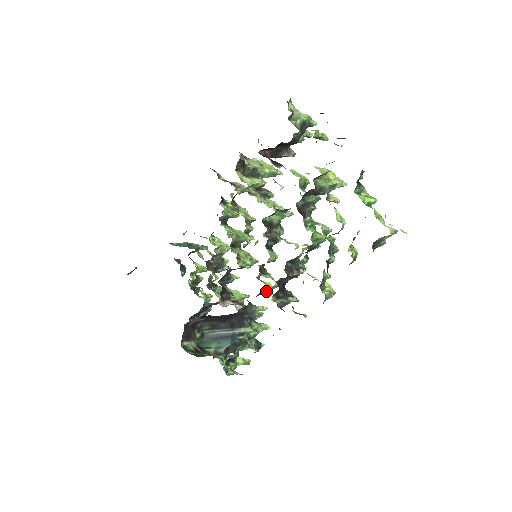
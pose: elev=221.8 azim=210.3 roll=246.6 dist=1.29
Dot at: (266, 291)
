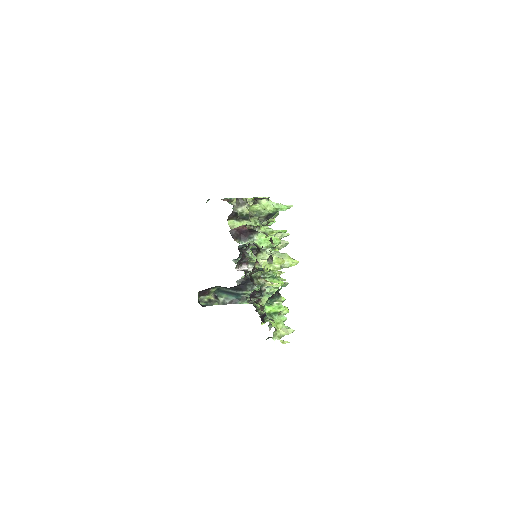
Dot at: occluded
